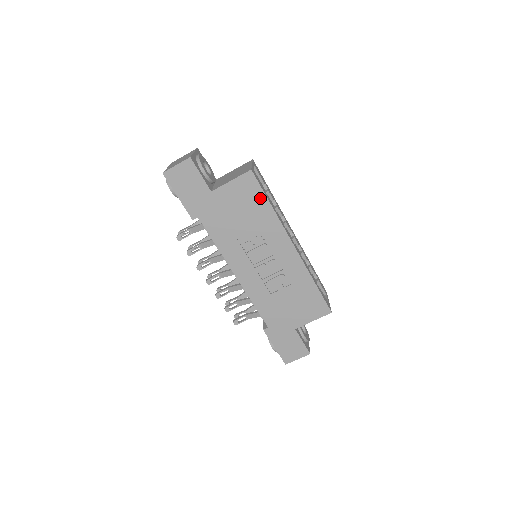
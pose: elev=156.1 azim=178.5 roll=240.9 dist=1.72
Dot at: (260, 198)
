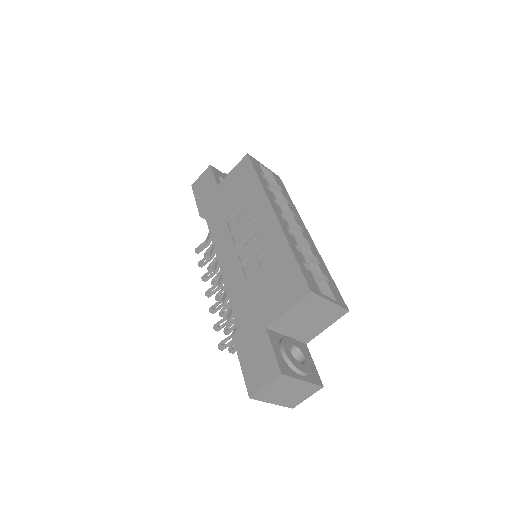
Dot at: (250, 175)
